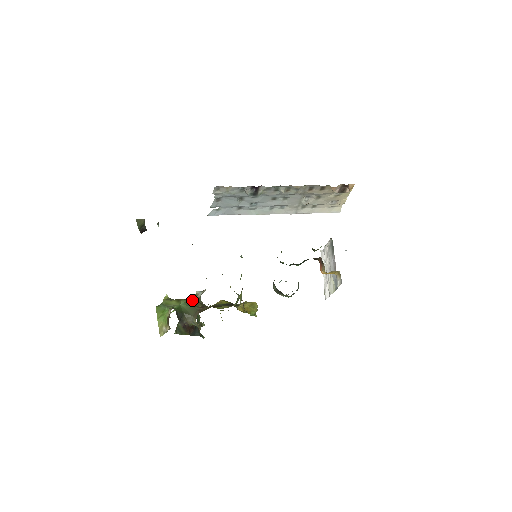
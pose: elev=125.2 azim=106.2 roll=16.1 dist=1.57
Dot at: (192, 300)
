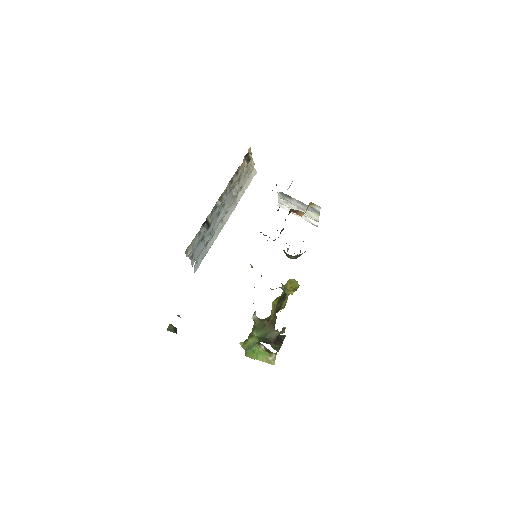
Dot at: (257, 326)
